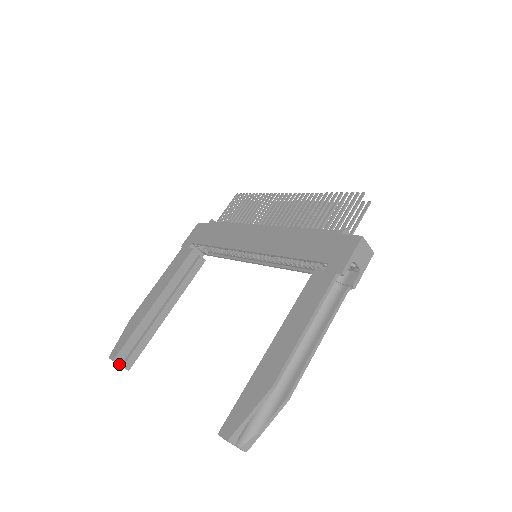
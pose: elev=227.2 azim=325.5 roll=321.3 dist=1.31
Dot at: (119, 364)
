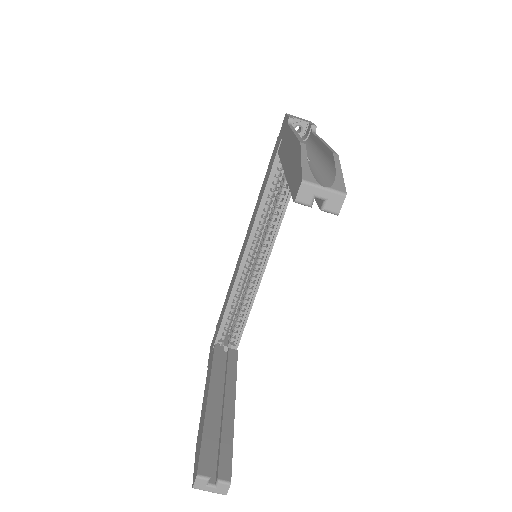
Dot at: (212, 486)
